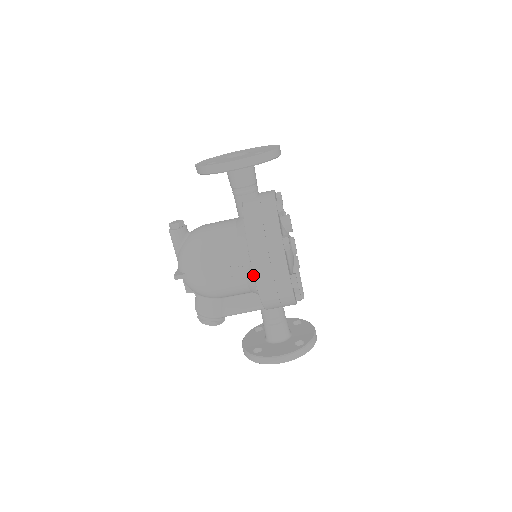
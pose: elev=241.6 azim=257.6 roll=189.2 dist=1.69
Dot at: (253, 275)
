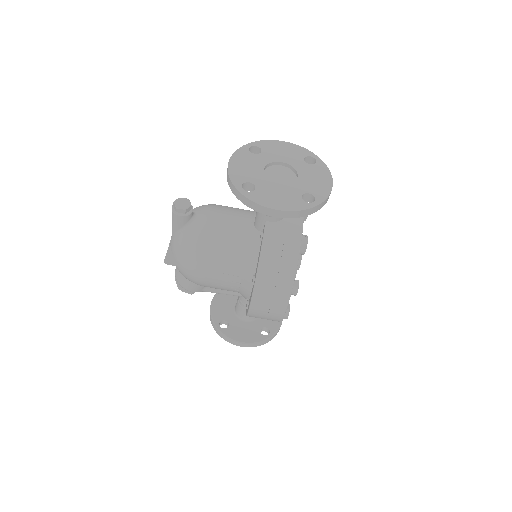
Dot at: (248, 295)
